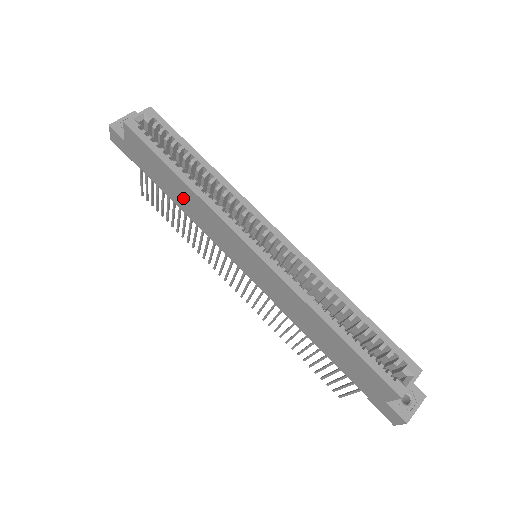
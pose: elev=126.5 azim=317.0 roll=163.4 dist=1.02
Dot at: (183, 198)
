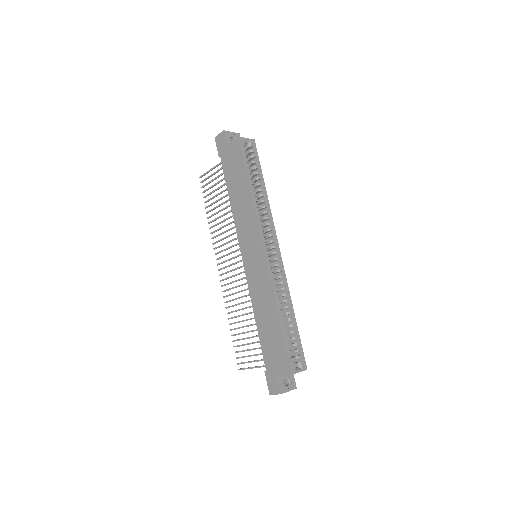
Dot at: (239, 198)
